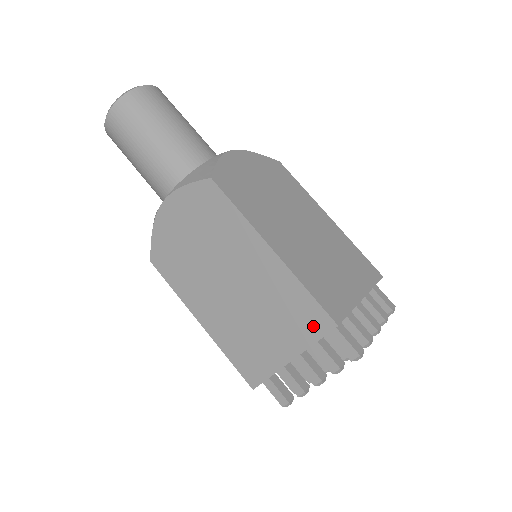
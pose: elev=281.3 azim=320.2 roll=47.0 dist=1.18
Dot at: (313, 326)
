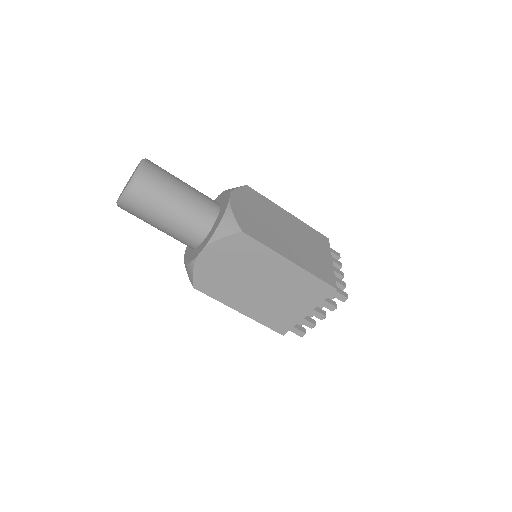
Dot at: occluded
